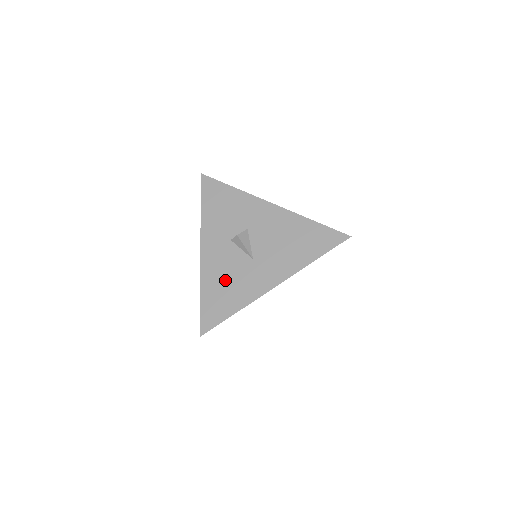
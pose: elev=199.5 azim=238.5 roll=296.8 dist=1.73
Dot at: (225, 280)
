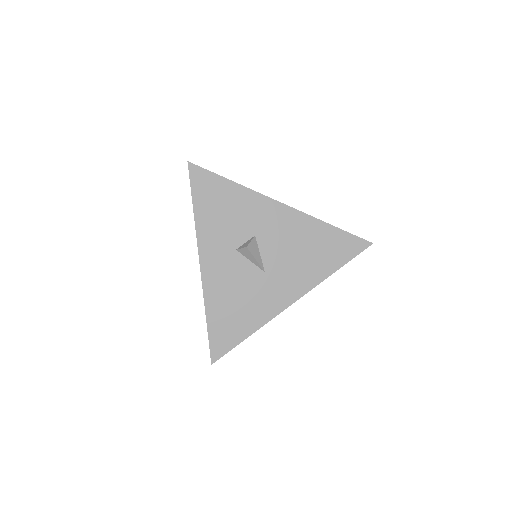
Dot at: (234, 298)
